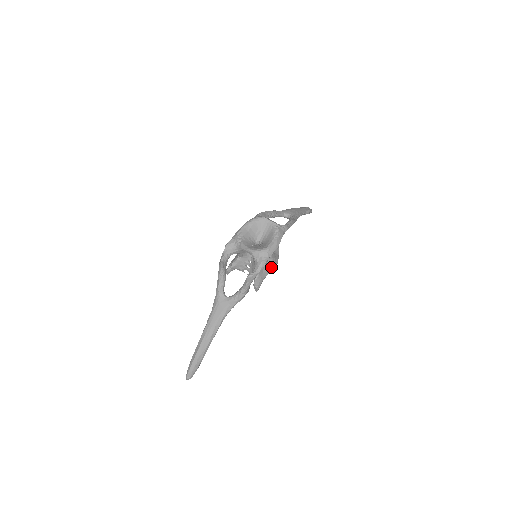
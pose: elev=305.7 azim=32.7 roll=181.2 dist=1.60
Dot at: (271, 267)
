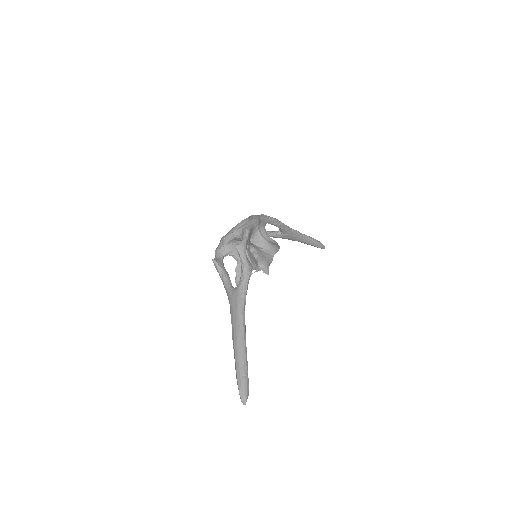
Dot at: (271, 251)
